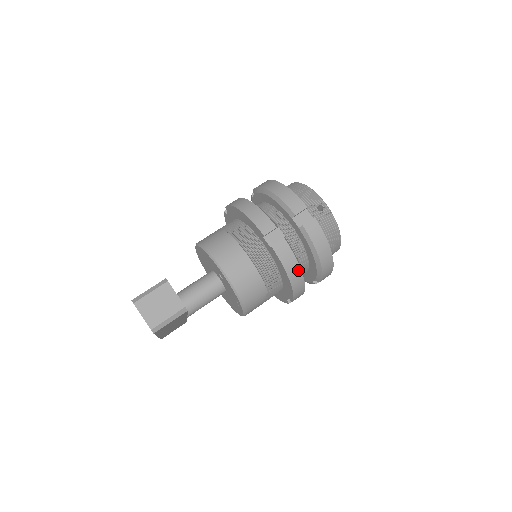
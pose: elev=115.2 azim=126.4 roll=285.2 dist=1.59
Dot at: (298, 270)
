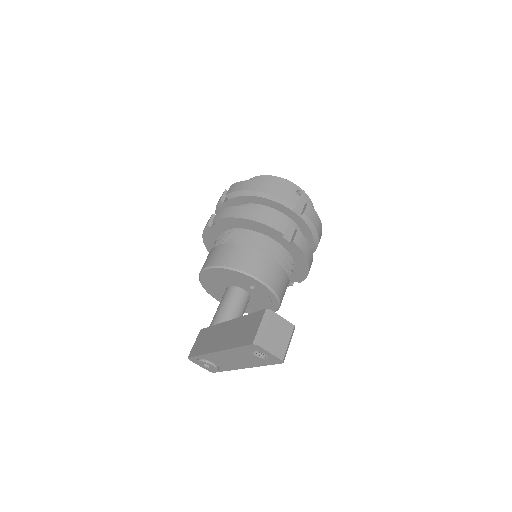
Dot at: (311, 253)
